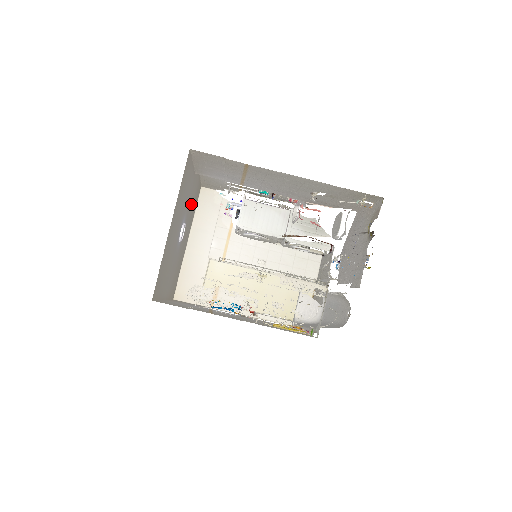
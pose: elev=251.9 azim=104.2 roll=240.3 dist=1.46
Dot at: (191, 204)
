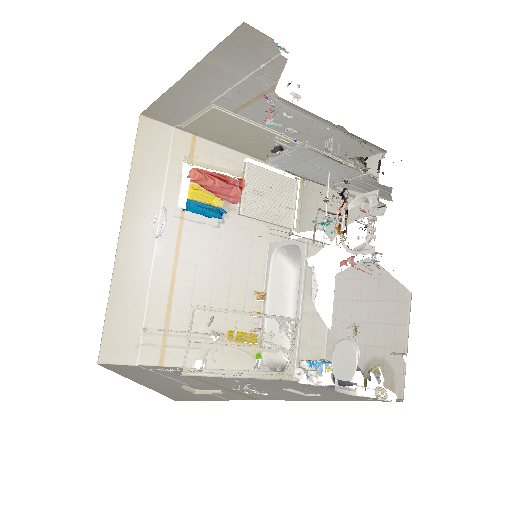
Dot at: occluded
